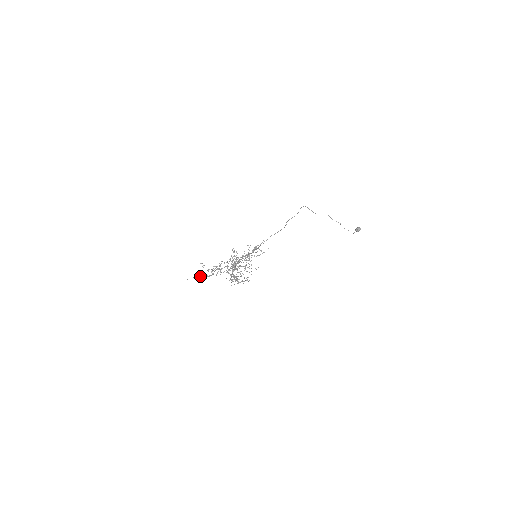
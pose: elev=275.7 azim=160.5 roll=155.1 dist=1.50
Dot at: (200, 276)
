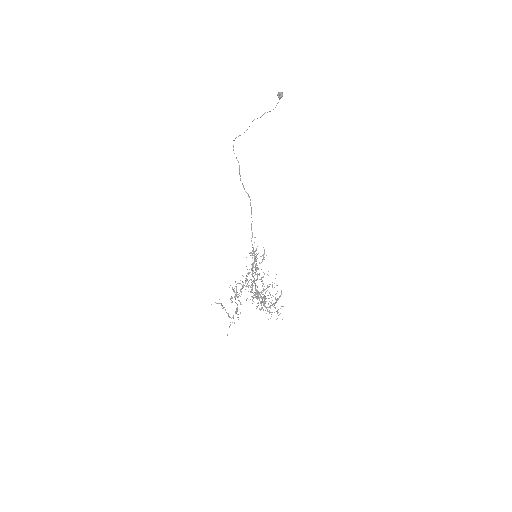
Dot at: occluded
